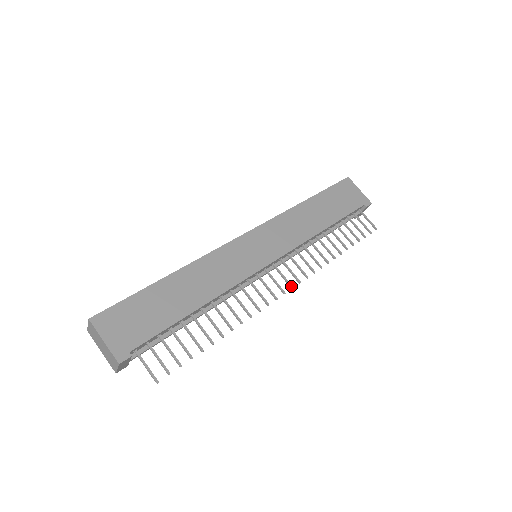
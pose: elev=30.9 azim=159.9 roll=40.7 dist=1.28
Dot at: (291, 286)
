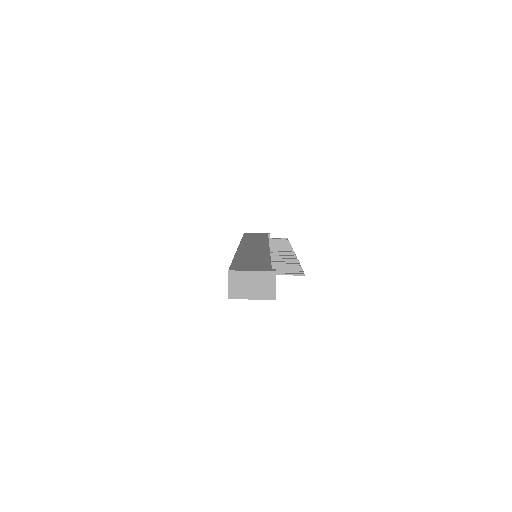
Dot at: (291, 250)
